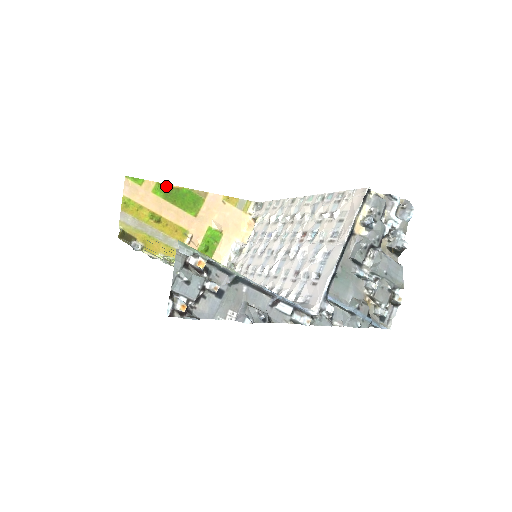
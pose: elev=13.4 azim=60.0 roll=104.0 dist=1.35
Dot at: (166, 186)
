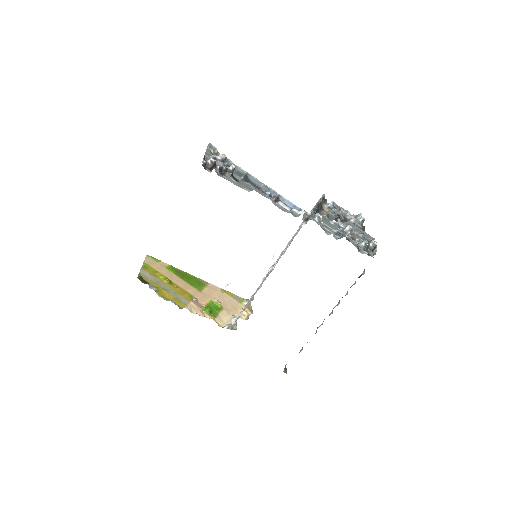
Dot at: (176, 269)
